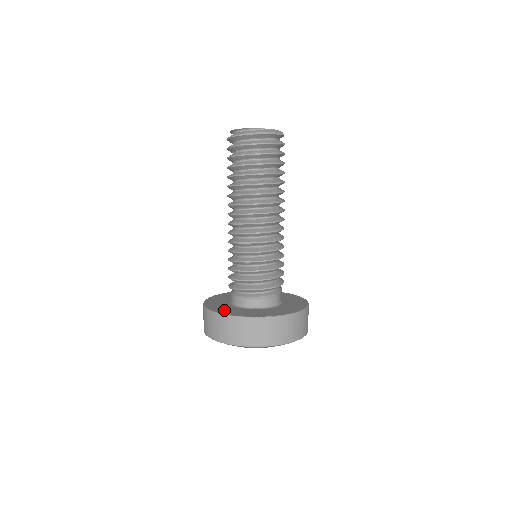
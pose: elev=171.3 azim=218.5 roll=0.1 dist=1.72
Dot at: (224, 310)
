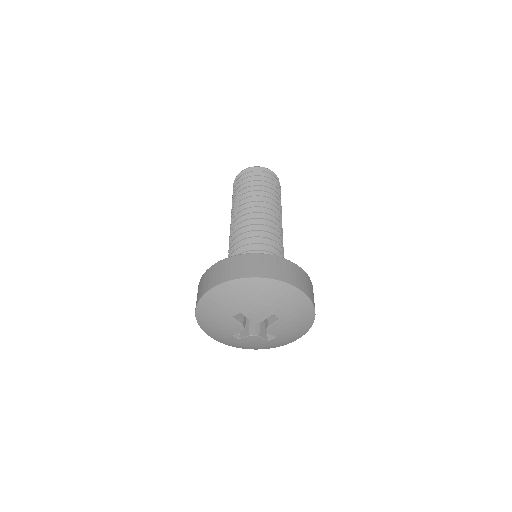
Dot at: occluded
